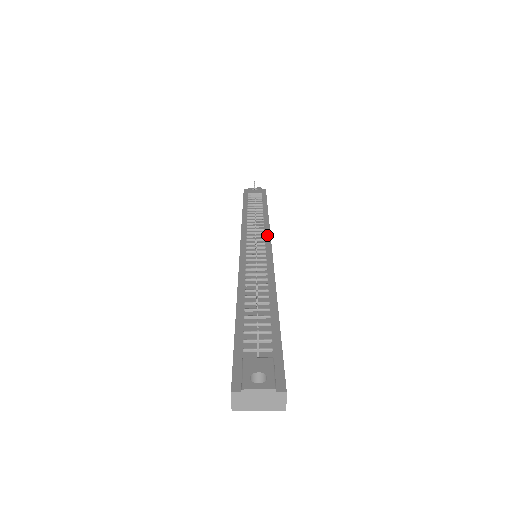
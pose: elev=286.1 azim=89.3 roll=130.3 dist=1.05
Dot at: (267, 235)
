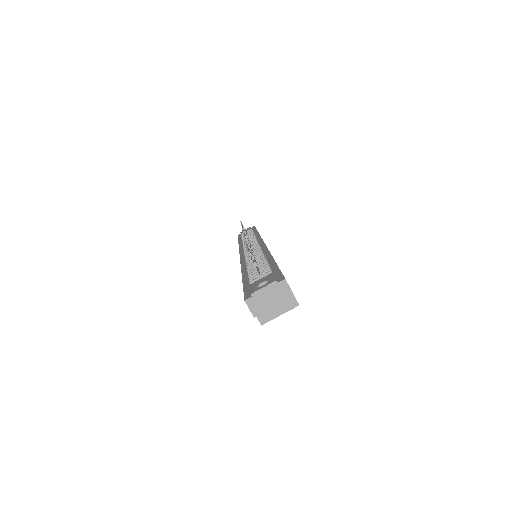
Dot at: (259, 240)
